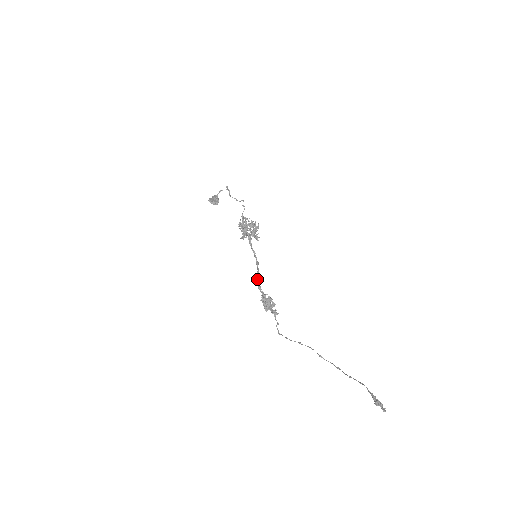
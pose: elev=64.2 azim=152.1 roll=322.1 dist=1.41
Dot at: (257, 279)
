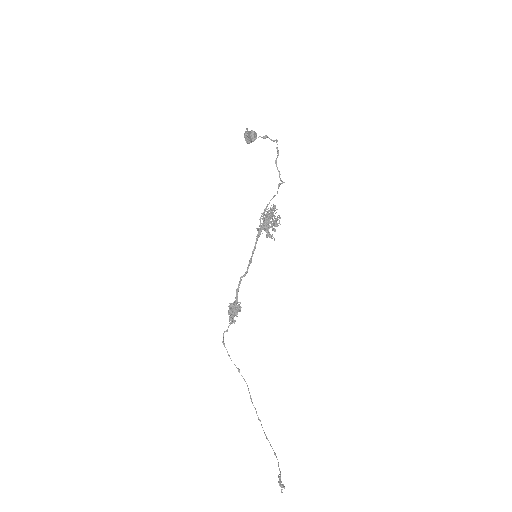
Dot at: occluded
